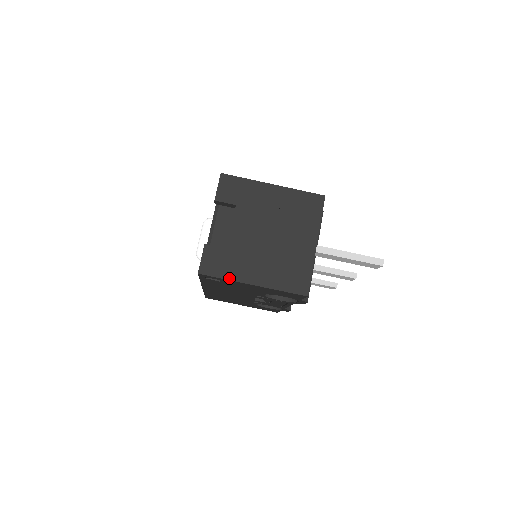
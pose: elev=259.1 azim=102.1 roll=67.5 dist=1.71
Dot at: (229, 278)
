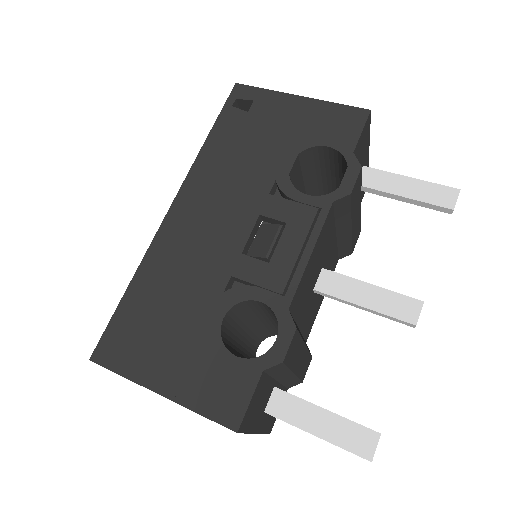
Dot at: (271, 92)
